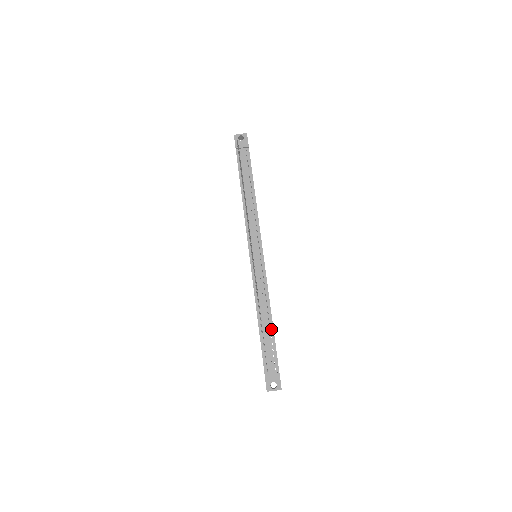
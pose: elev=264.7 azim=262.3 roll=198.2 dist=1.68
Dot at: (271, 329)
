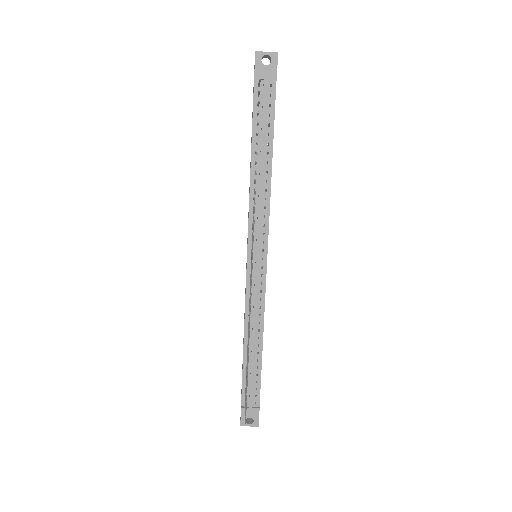
Dot at: (259, 358)
